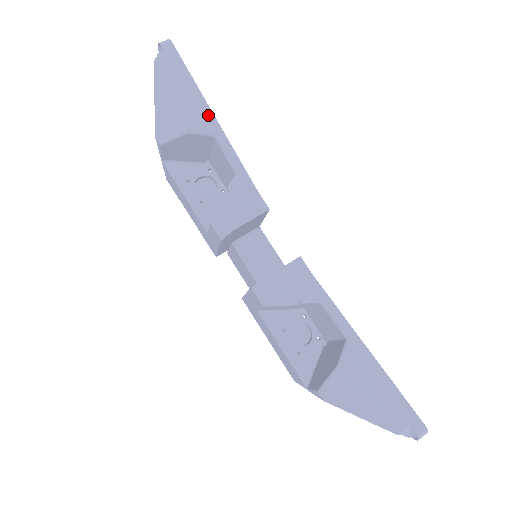
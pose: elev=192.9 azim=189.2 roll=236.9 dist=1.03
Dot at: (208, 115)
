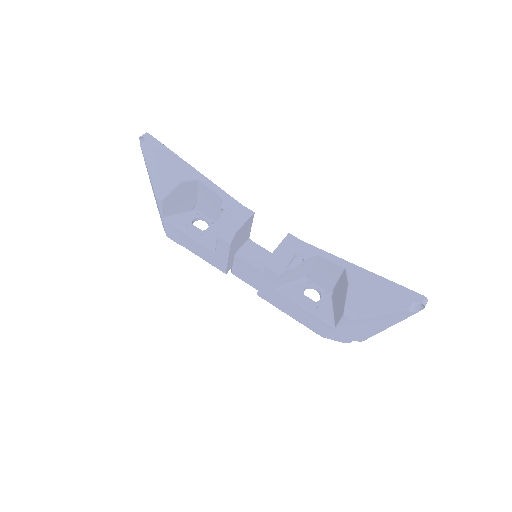
Dot at: (189, 168)
